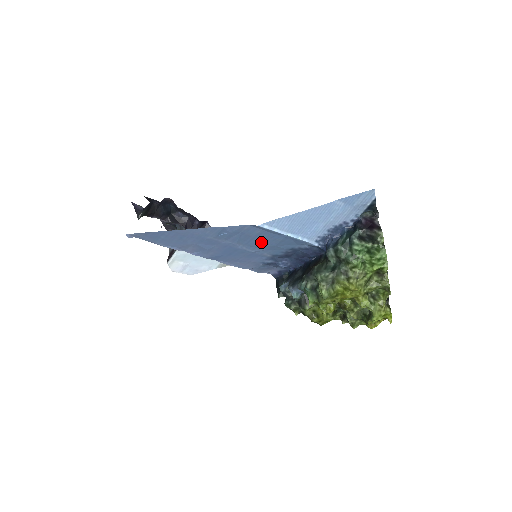
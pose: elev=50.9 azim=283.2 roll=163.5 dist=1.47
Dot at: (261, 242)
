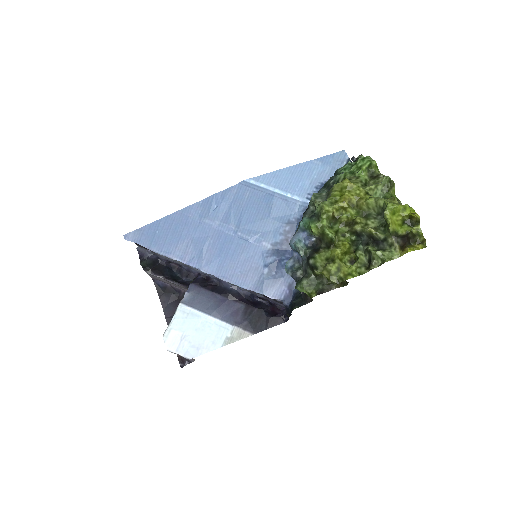
Dot at: (254, 216)
